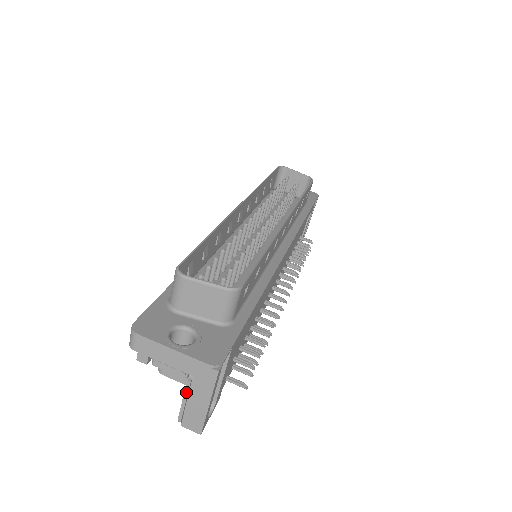
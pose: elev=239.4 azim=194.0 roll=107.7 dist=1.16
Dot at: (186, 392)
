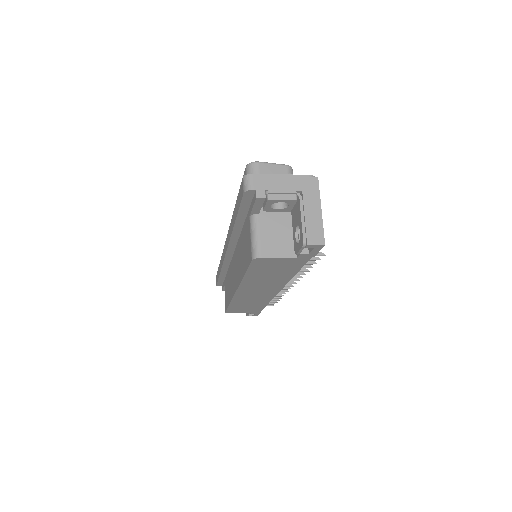
Dot at: (302, 208)
